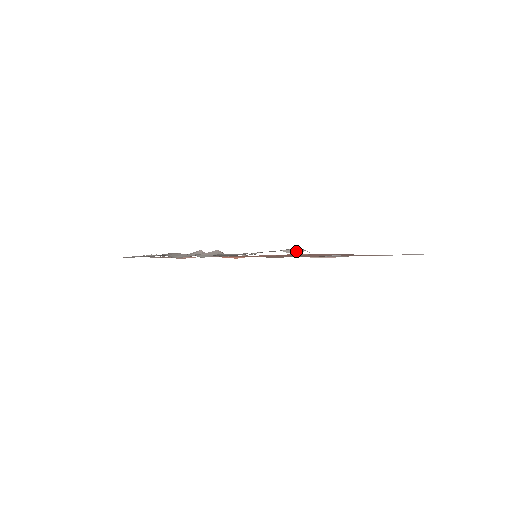
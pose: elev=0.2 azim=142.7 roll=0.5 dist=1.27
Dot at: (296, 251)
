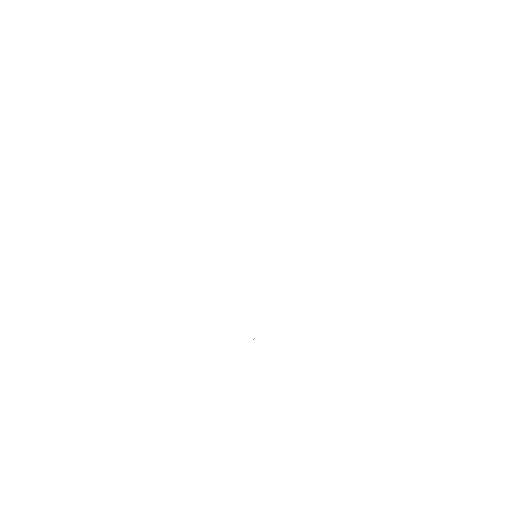
Dot at: occluded
